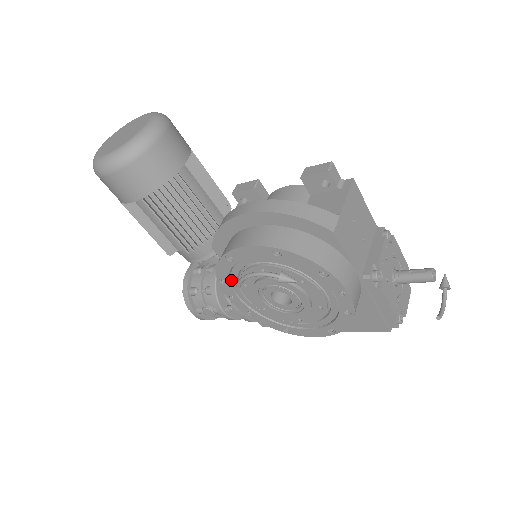
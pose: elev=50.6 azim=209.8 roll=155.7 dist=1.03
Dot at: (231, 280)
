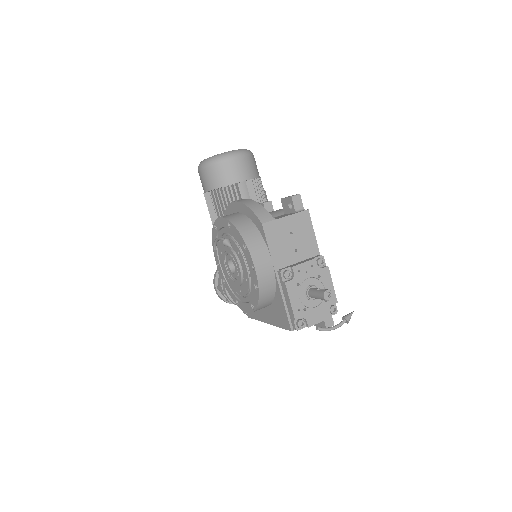
Dot at: (218, 248)
